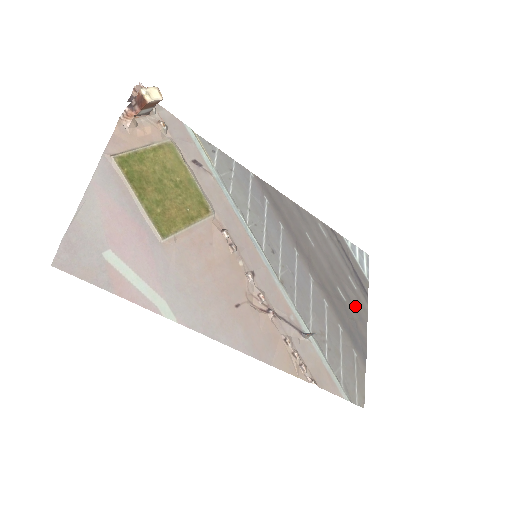
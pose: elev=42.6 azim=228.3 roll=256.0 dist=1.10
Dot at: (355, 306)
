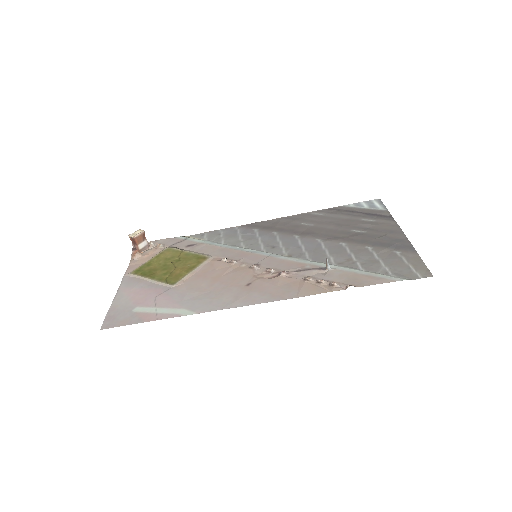
Dot at: (380, 229)
